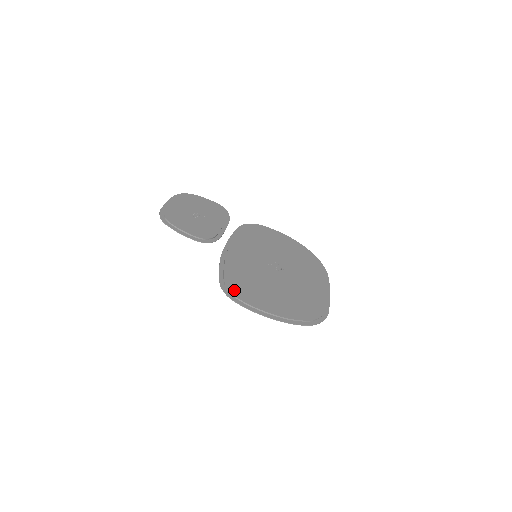
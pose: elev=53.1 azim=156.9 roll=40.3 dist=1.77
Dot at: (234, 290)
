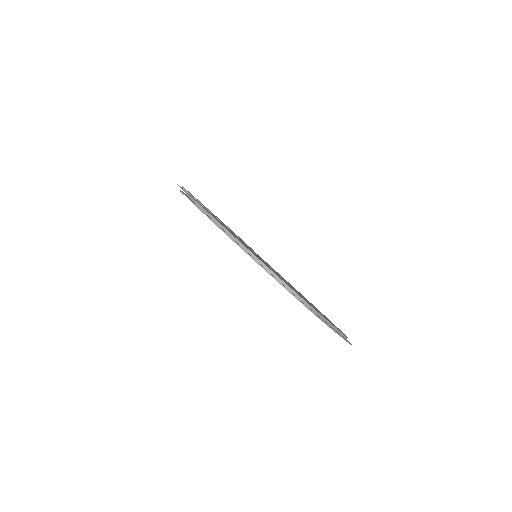
Dot at: occluded
